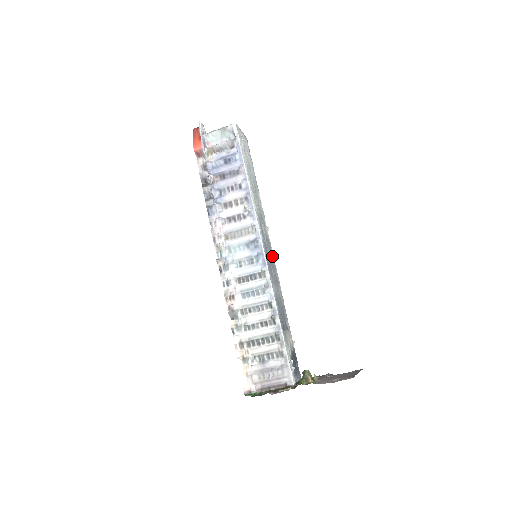
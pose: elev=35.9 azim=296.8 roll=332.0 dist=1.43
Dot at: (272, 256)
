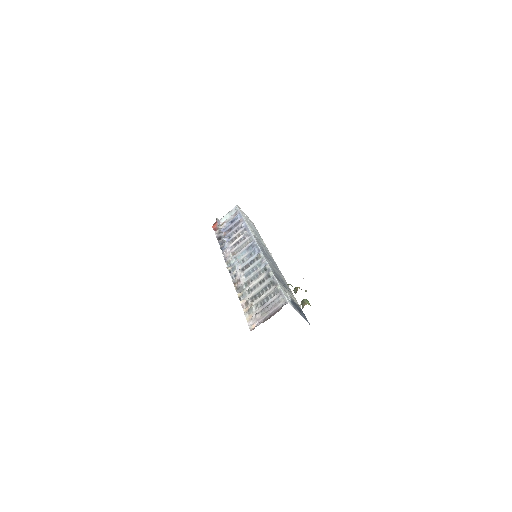
Dot at: (274, 263)
